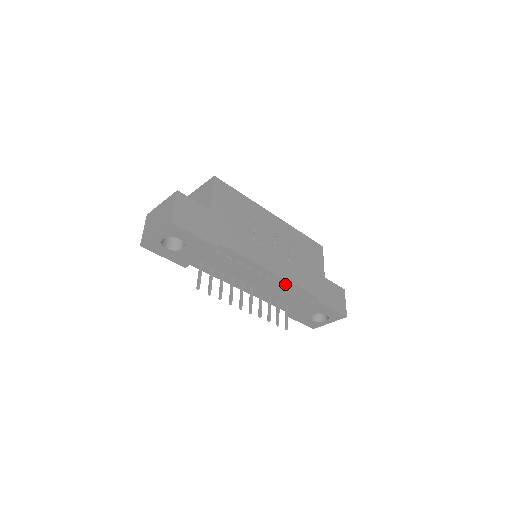
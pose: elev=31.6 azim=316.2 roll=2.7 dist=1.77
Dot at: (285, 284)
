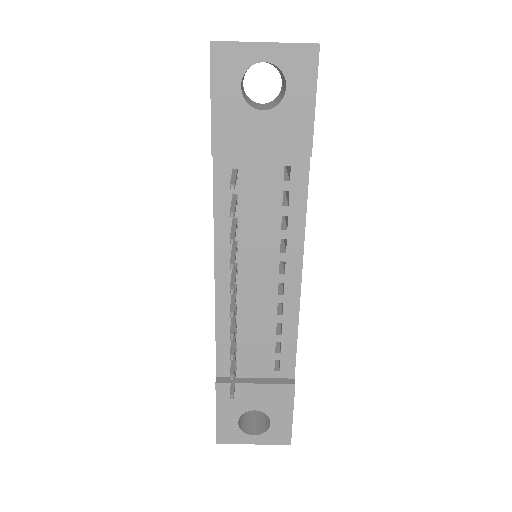
Dot at: (287, 316)
